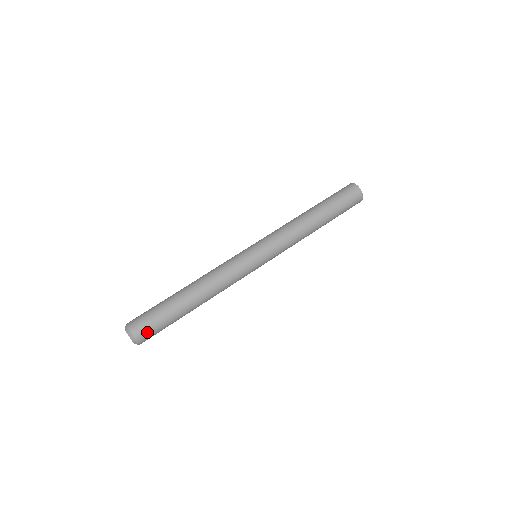
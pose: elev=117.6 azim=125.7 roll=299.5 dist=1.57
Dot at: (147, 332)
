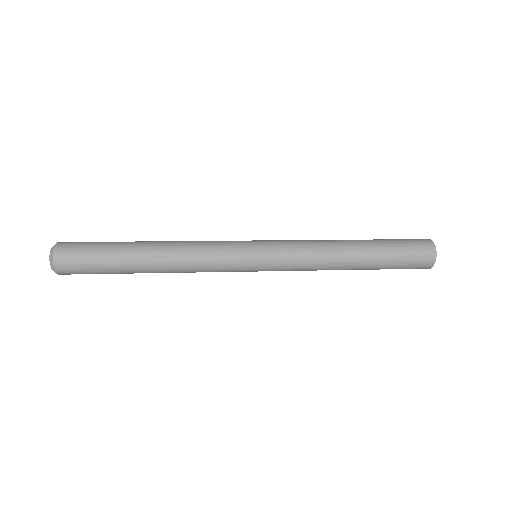
Dot at: (72, 247)
